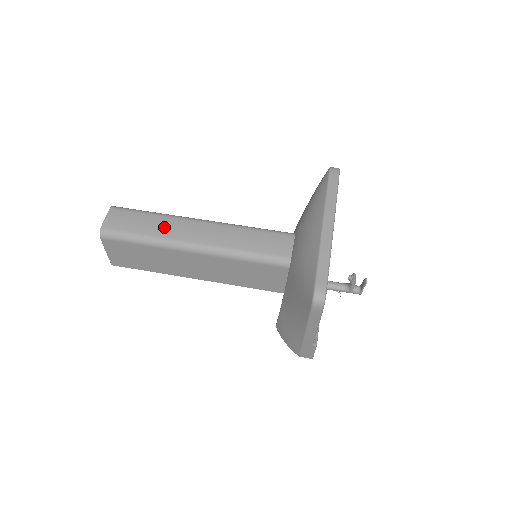
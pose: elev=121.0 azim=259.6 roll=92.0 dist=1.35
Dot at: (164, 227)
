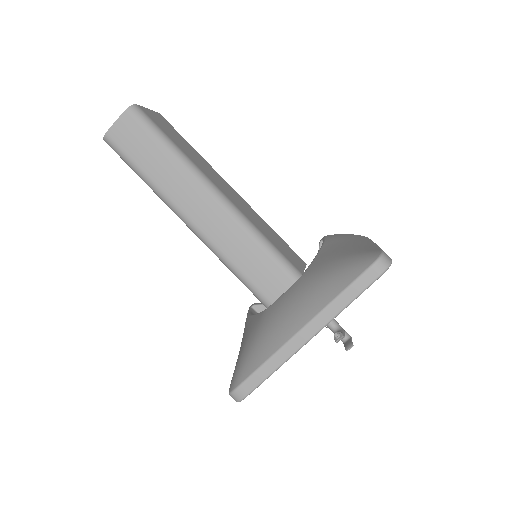
Dot at: (169, 177)
